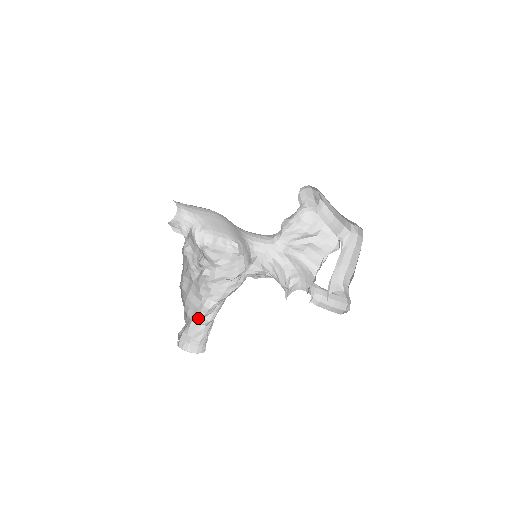
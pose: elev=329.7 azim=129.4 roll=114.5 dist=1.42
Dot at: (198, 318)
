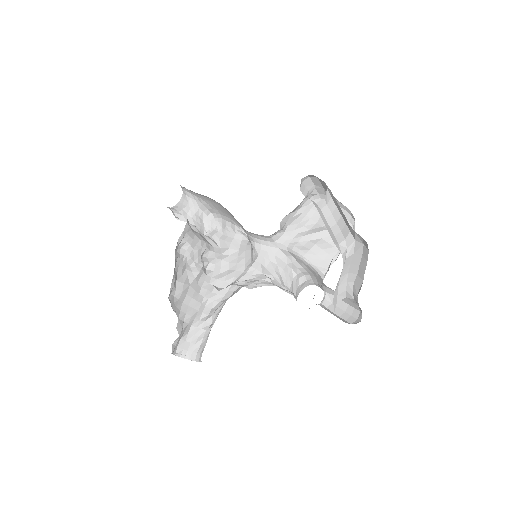
Dot at: (199, 321)
